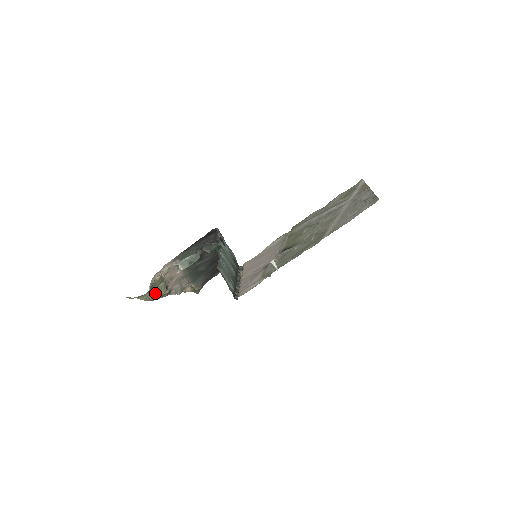
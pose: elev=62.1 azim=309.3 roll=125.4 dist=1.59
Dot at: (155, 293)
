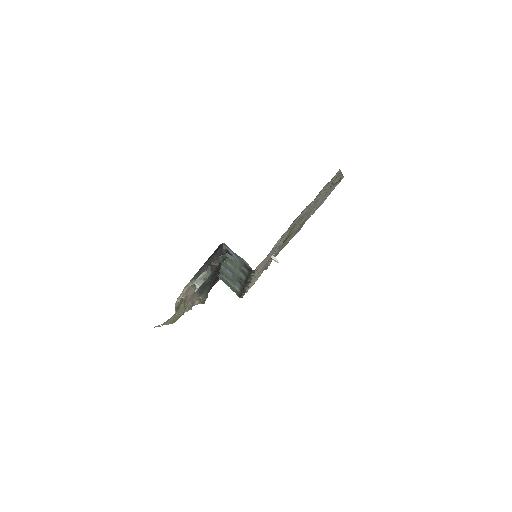
Dot at: (177, 315)
